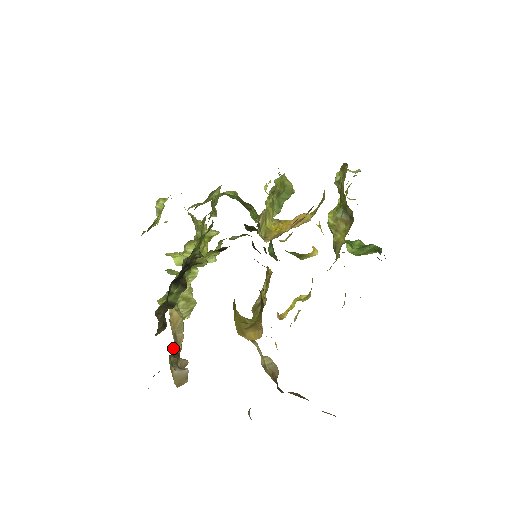
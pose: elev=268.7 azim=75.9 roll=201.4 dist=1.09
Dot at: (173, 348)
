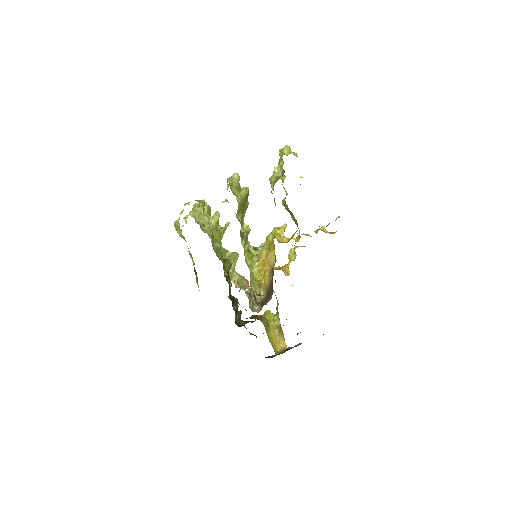
Dot at: (247, 296)
